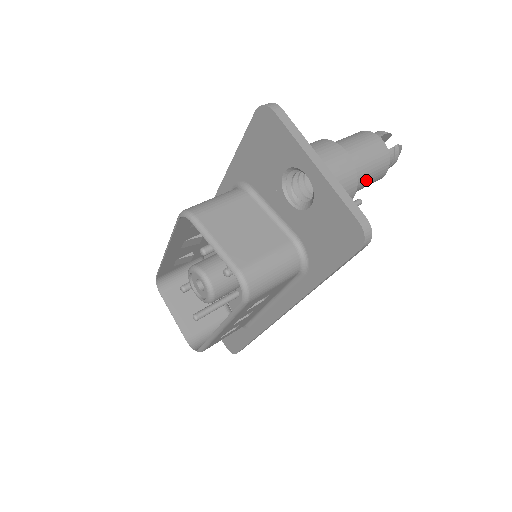
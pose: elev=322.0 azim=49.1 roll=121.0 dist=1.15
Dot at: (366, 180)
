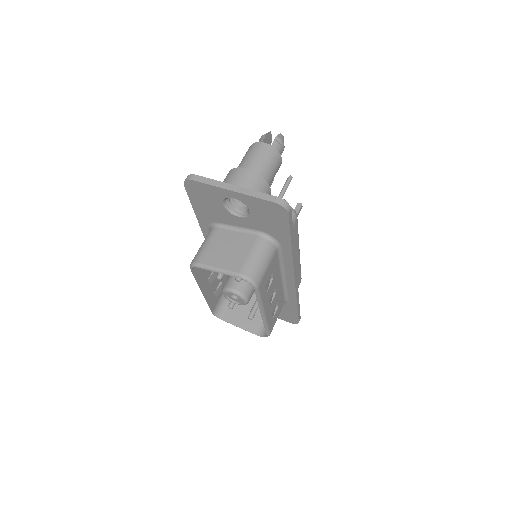
Dot at: (271, 172)
